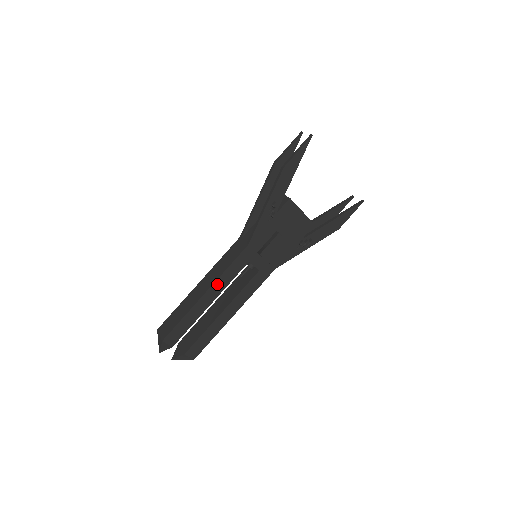
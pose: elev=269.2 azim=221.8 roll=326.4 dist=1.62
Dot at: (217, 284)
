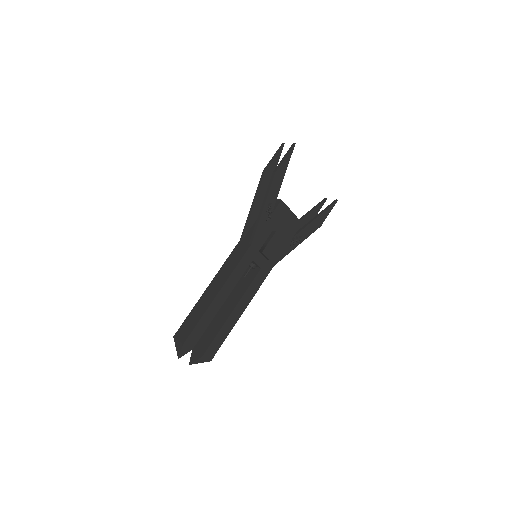
Dot at: (227, 284)
